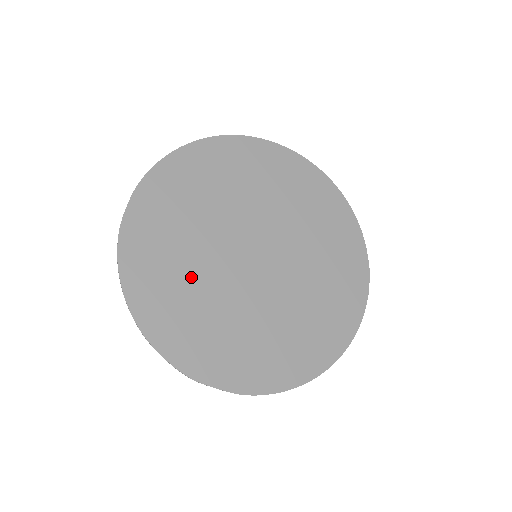
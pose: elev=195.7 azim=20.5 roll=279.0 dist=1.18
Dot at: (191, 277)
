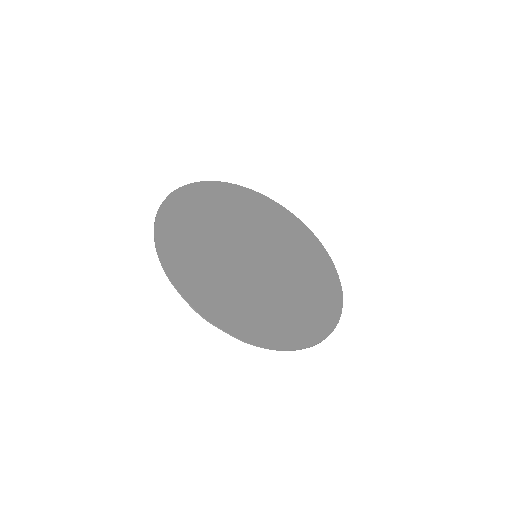
Dot at: (207, 254)
